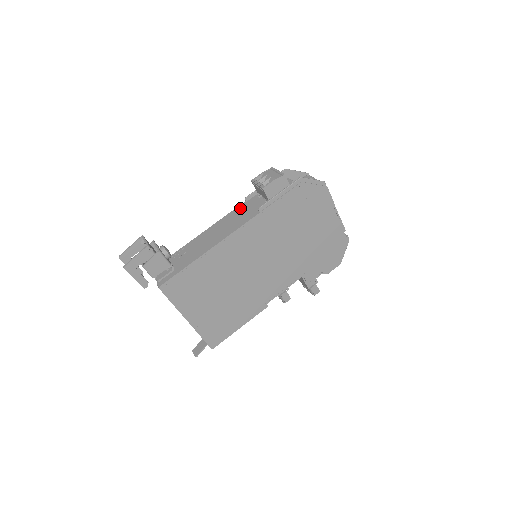
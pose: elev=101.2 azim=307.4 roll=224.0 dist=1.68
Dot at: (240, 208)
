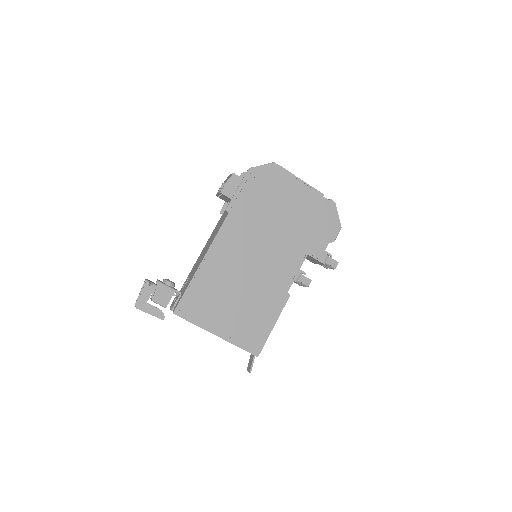
Dot at: (219, 222)
